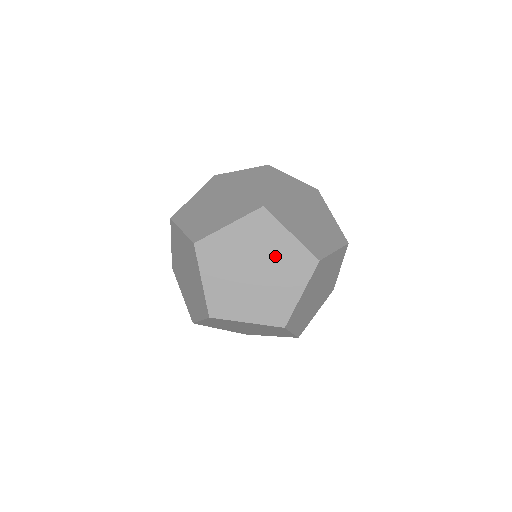
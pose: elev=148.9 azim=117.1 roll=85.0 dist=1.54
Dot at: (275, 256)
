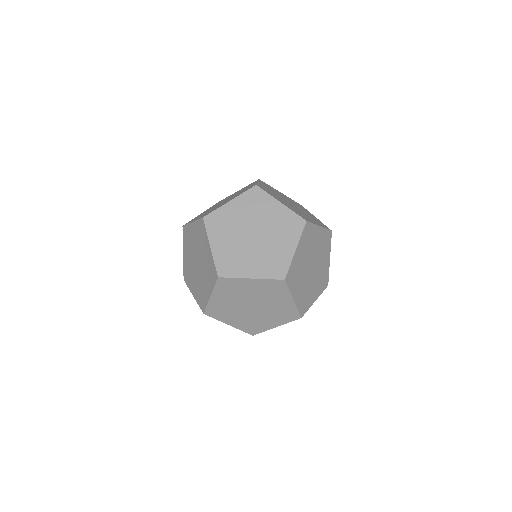
Dot at: (317, 247)
